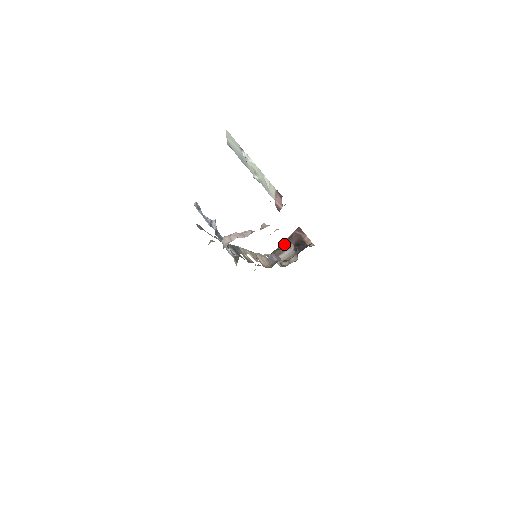
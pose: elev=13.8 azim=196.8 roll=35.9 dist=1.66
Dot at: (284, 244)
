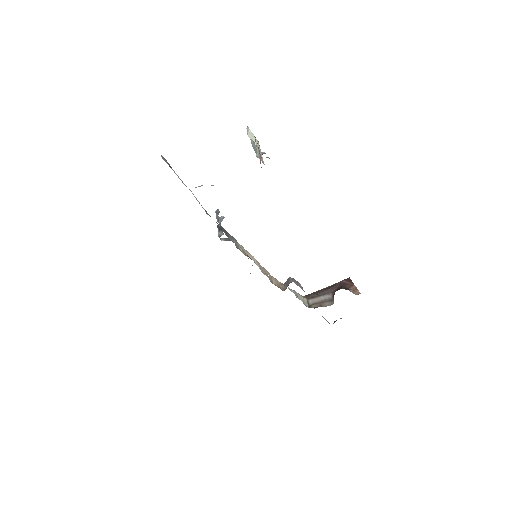
Dot at: (323, 290)
